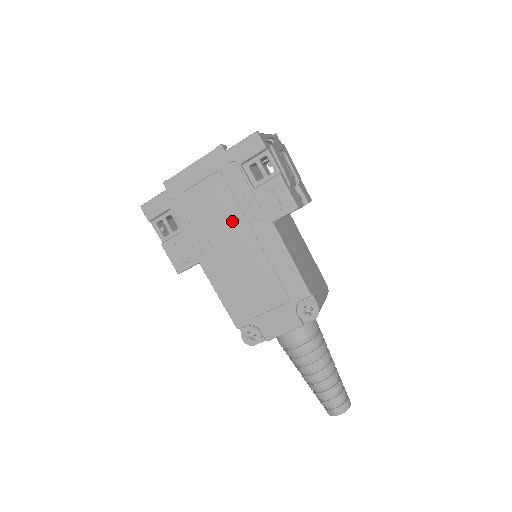
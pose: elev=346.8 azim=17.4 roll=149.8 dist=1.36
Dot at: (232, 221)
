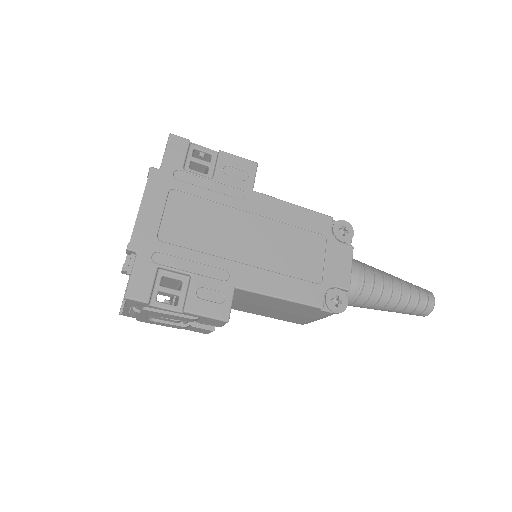
Dot at: (223, 221)
